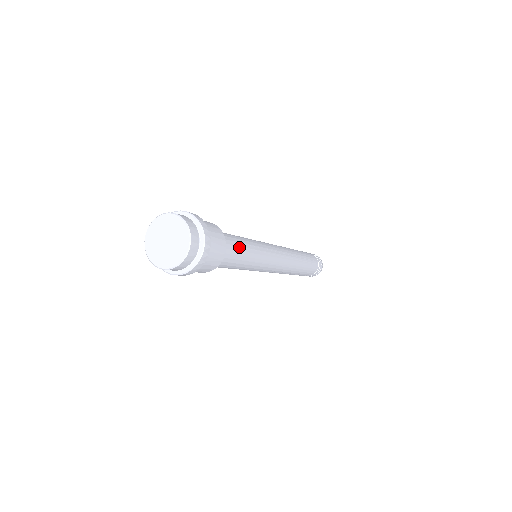
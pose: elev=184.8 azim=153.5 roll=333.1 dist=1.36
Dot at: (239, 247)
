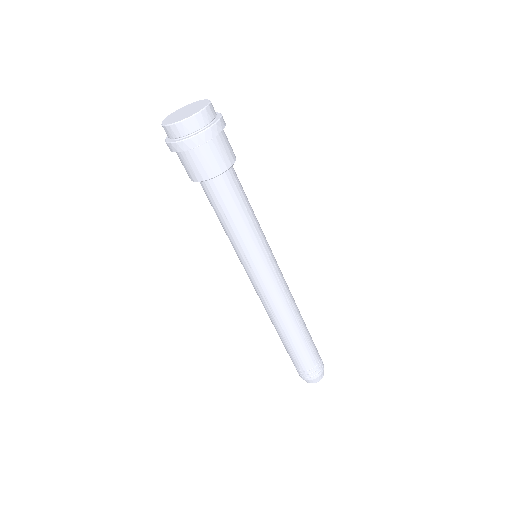
Dot at: (242, 200)
